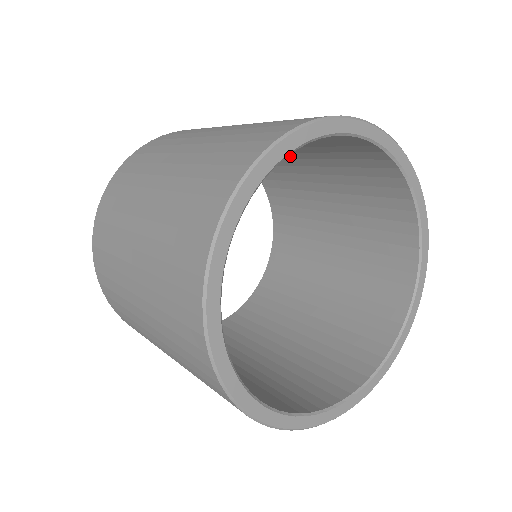
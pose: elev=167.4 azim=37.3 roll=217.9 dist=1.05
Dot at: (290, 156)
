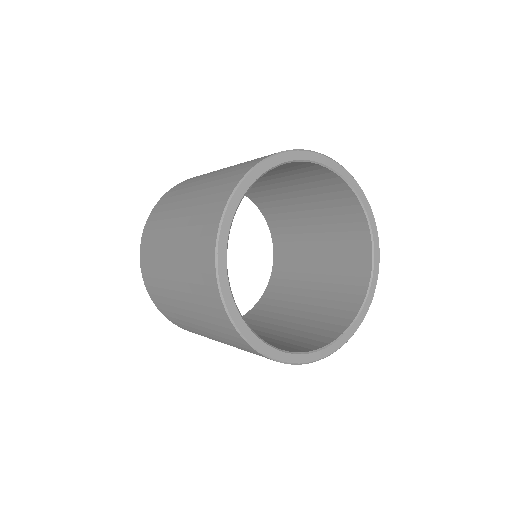
Dot at: (276, 186)
